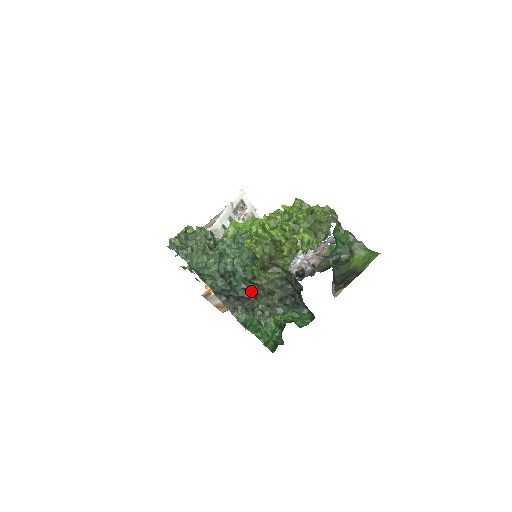
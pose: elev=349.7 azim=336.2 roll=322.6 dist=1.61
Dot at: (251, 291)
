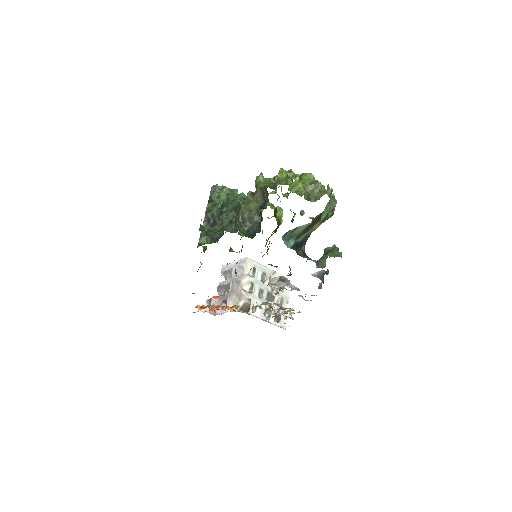
Dot at: occluded
